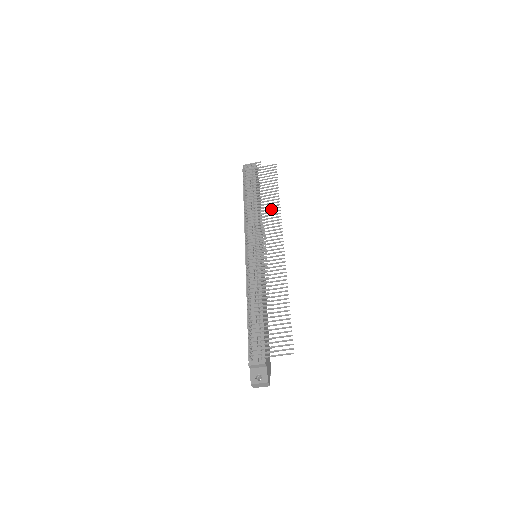
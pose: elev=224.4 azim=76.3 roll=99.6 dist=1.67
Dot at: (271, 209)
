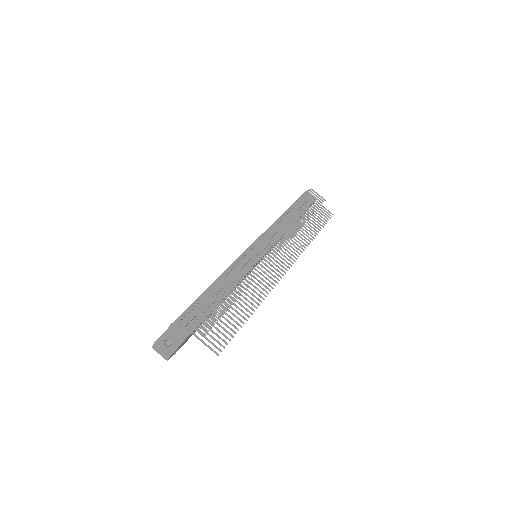
Dot at: (302, 238)
